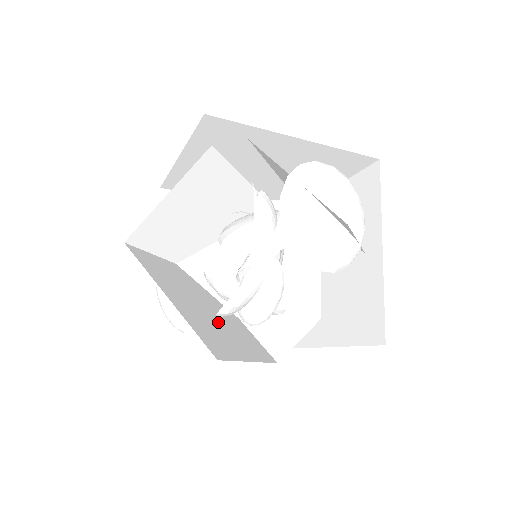
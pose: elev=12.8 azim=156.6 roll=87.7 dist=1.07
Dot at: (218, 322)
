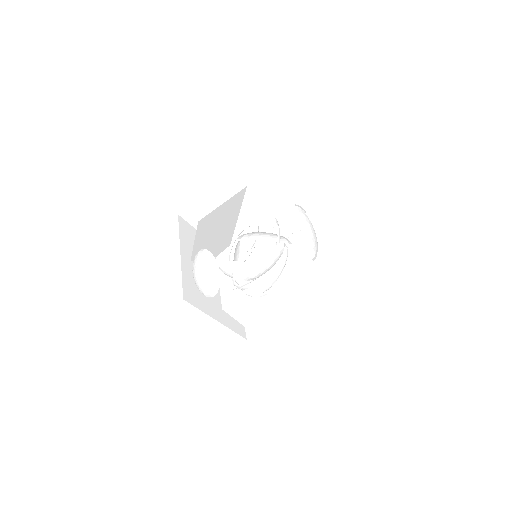
Dot at: occluded
